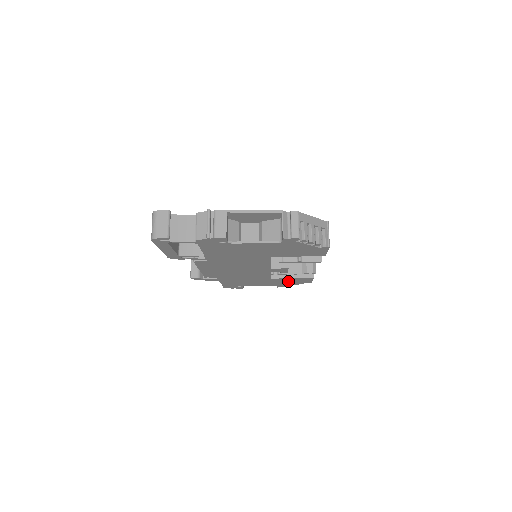
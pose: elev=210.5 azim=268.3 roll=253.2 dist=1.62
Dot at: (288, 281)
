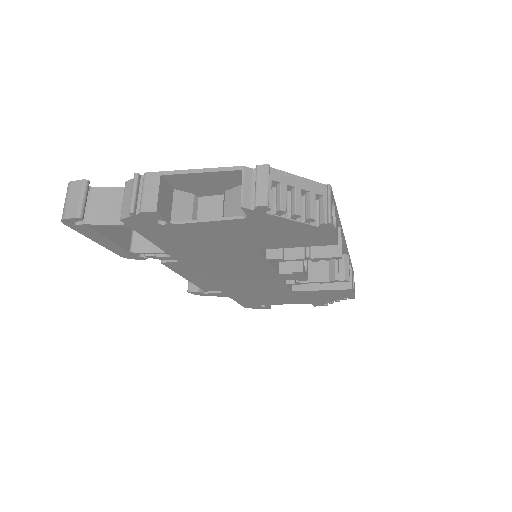
Dot at: (320, 296)
